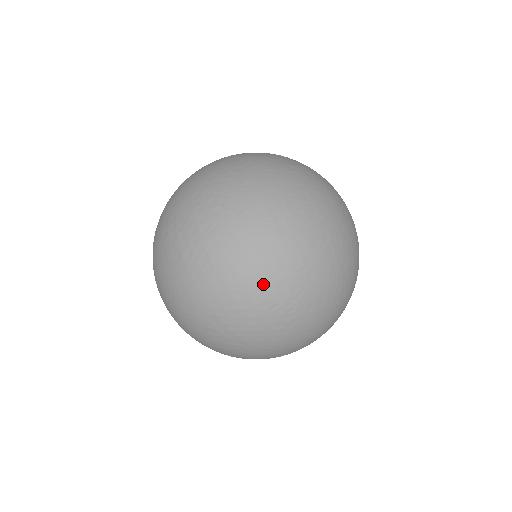
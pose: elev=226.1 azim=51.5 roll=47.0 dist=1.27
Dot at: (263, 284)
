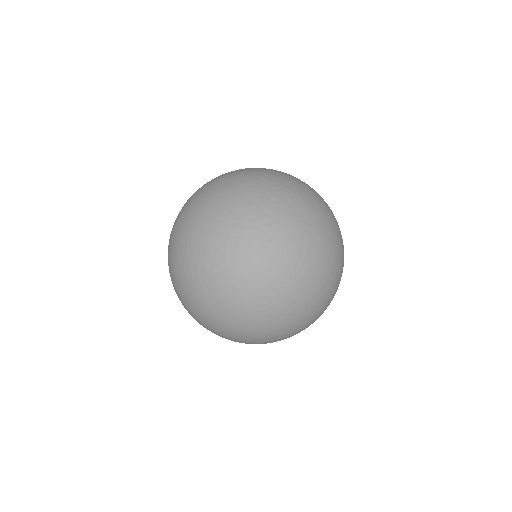
Dot at: (291, 248)
